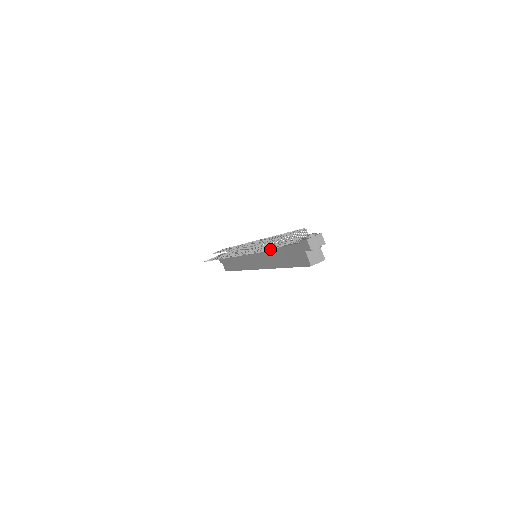
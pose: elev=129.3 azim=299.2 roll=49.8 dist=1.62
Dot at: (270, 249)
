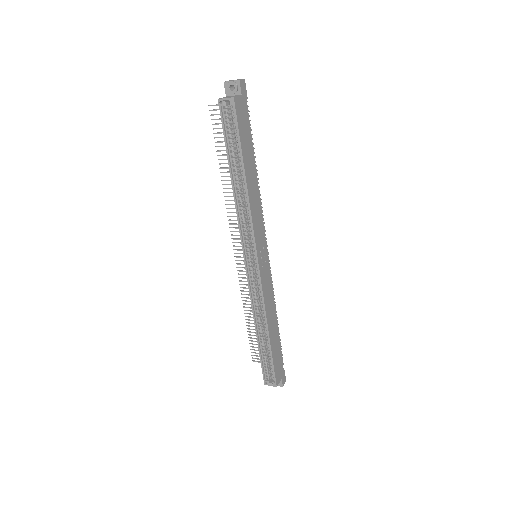
Dot at: (212, 114)
